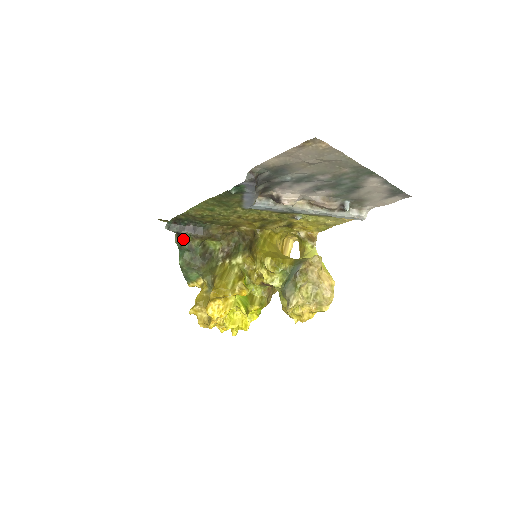
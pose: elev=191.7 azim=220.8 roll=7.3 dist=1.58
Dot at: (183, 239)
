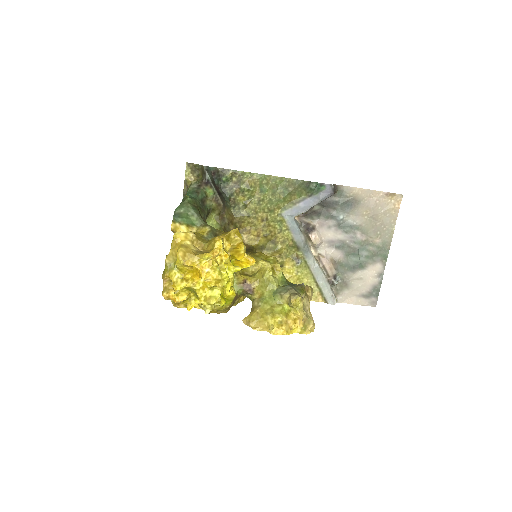
Dot at: (204, 190)
